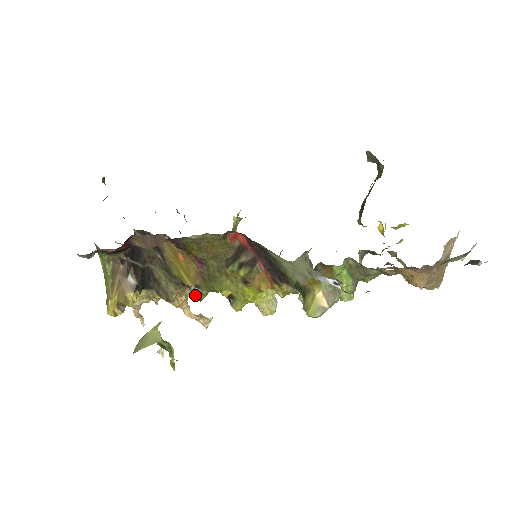
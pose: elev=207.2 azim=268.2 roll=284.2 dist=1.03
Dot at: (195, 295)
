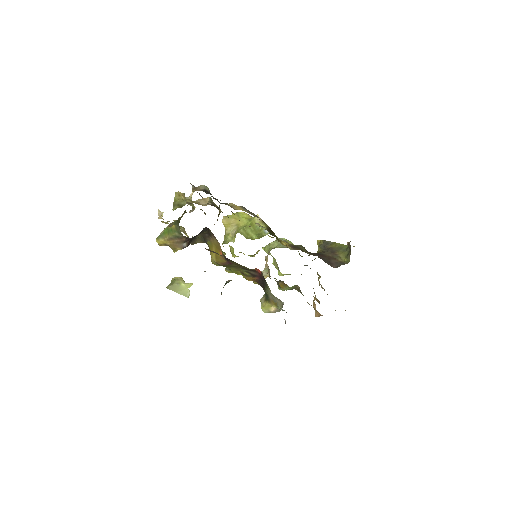
Dot at: (212, 260)
